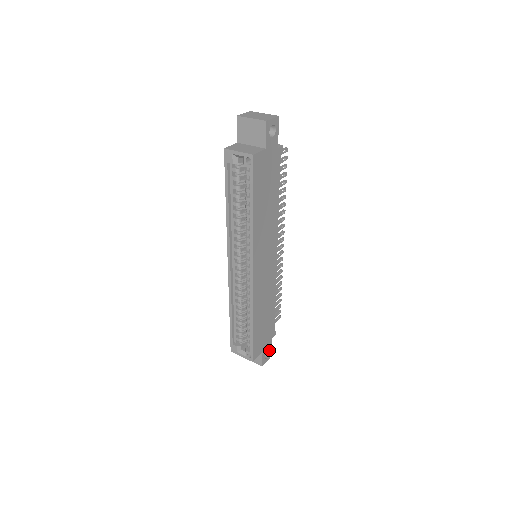
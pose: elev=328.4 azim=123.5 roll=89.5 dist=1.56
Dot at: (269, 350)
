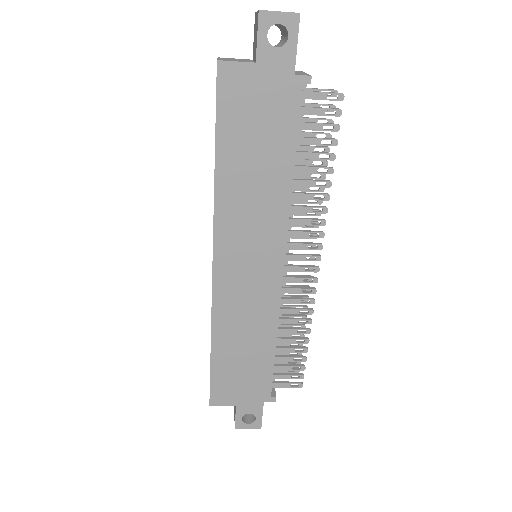
Dot at: (255, 415)
